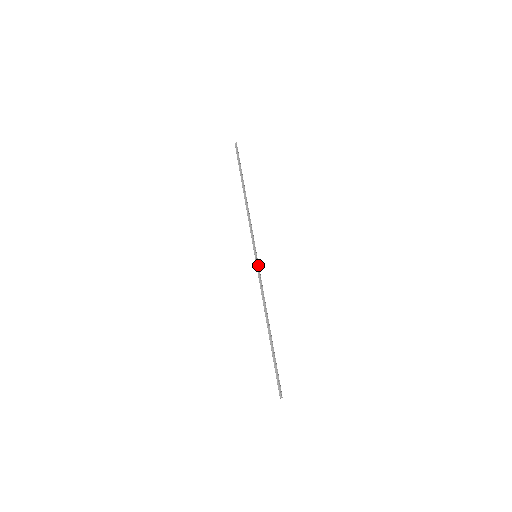
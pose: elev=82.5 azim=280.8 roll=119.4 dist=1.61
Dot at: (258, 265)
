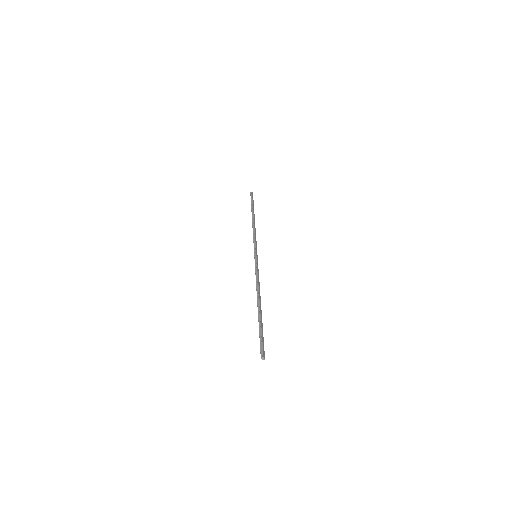
Dot at: (256, 261)
